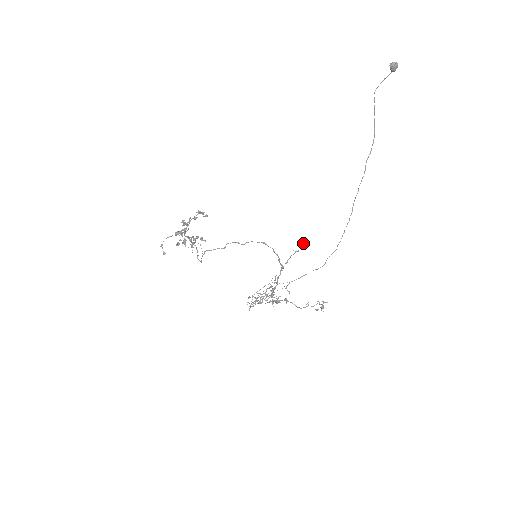
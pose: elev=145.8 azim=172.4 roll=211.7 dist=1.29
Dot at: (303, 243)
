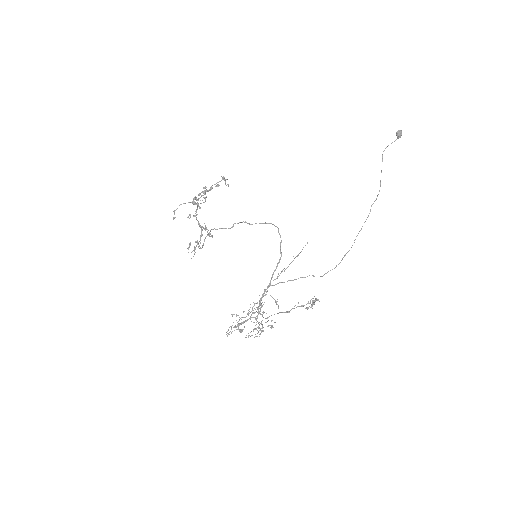
Dot at: occluded
